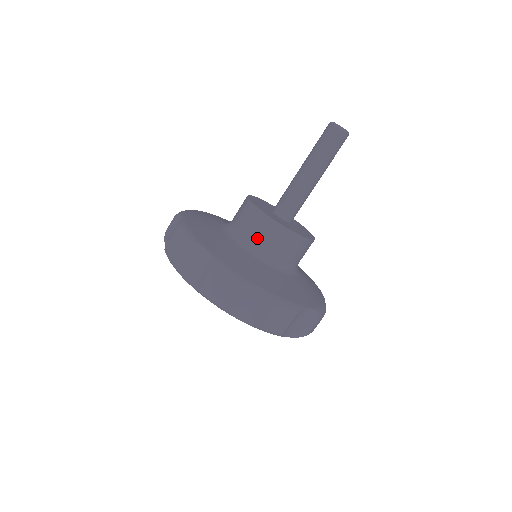
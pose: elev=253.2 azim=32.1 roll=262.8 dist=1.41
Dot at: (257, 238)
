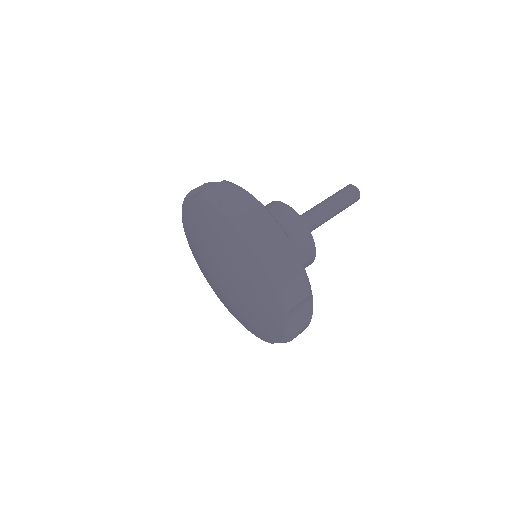
Dot at: (283, 227)
